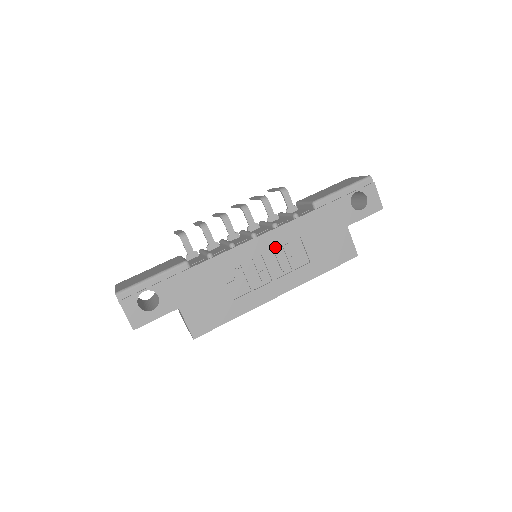
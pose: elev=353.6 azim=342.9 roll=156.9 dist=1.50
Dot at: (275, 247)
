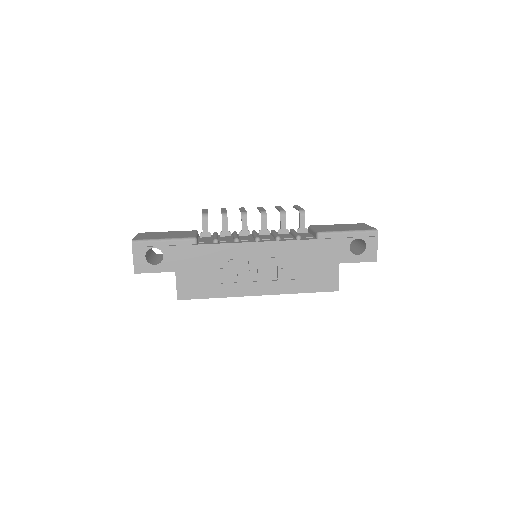
Dot at: (271, 256)
